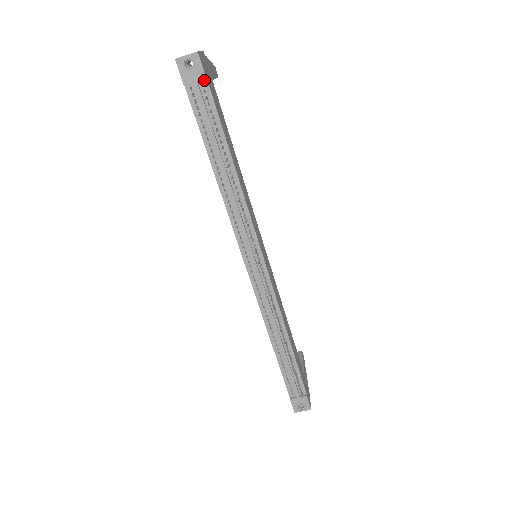
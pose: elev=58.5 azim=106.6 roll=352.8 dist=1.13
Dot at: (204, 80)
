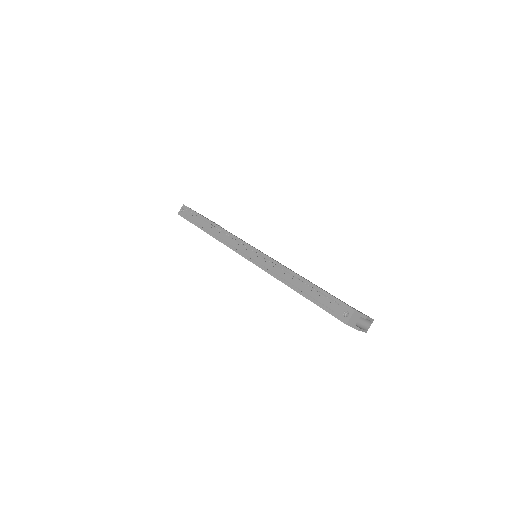
Dot at: (190, 210)
